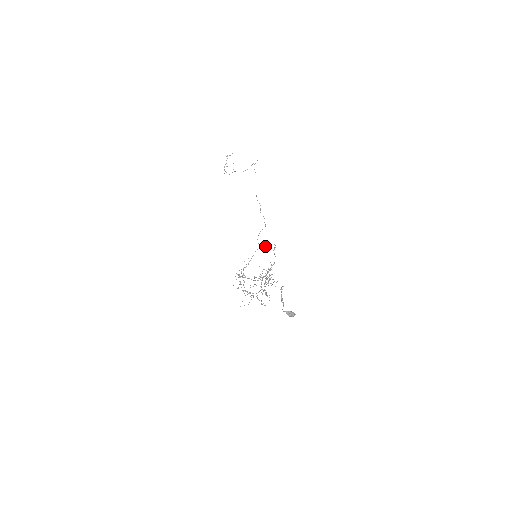
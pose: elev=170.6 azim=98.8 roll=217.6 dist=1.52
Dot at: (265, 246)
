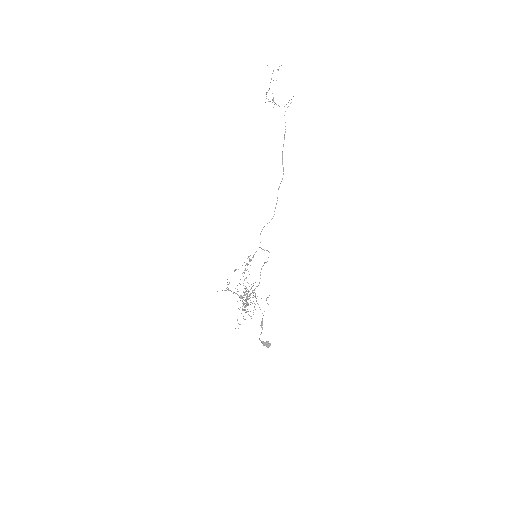
Dot at: (263, 249)
